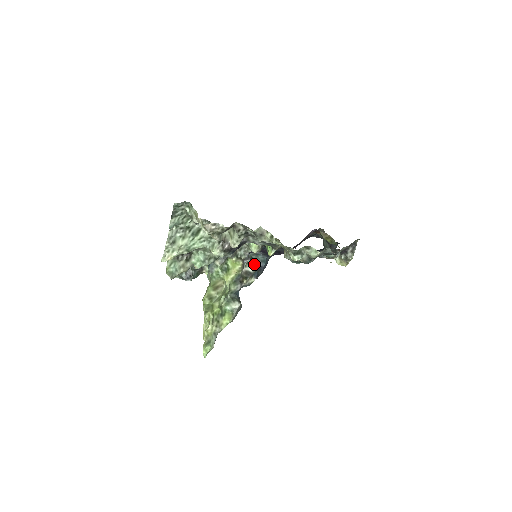
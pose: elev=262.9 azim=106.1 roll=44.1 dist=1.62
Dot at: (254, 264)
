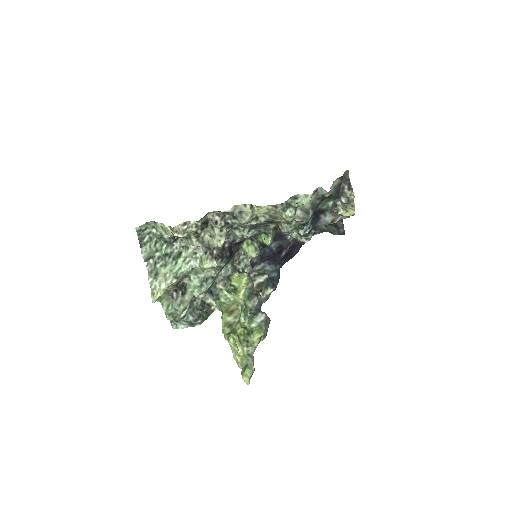
Dot at: (262, 273)
